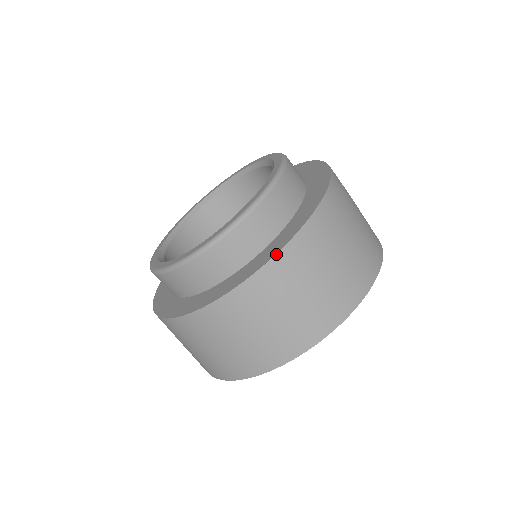
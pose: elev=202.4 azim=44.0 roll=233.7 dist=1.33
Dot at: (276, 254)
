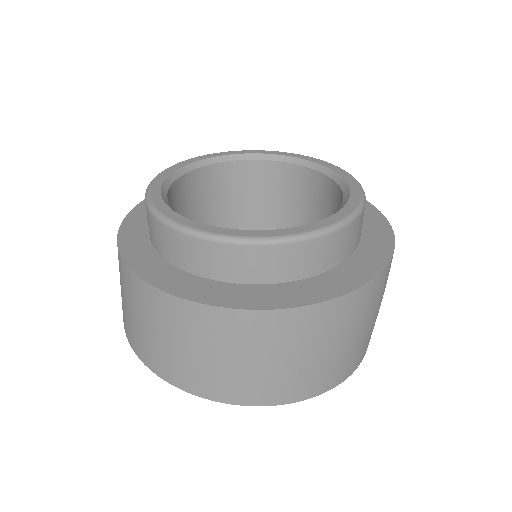
Dot at: (164, 292)
